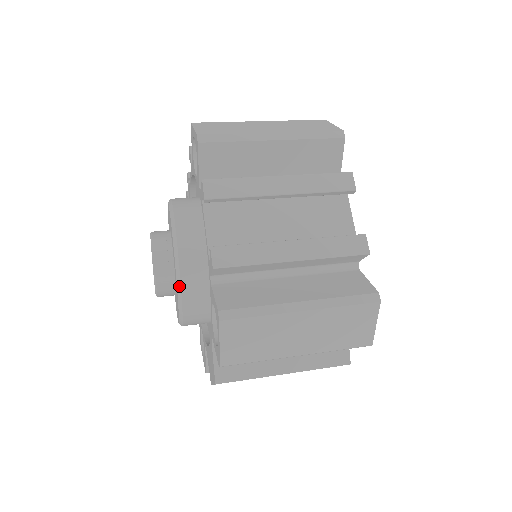
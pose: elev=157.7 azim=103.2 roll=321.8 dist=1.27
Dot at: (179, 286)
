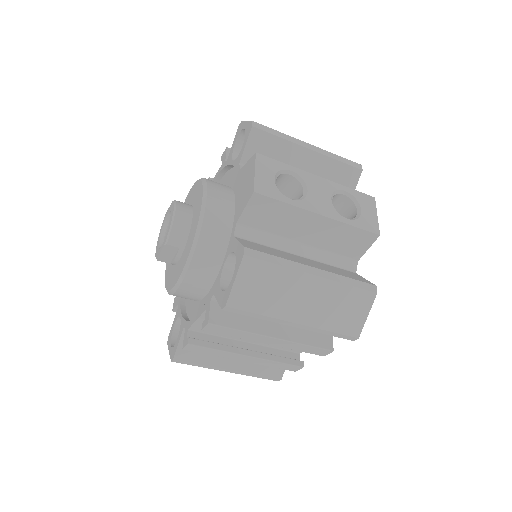
Dot at: occluded
